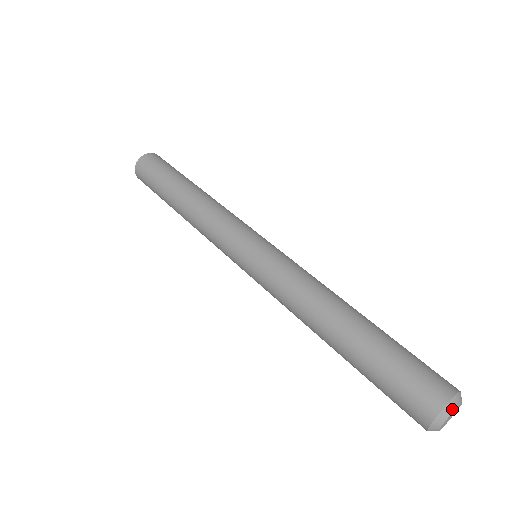
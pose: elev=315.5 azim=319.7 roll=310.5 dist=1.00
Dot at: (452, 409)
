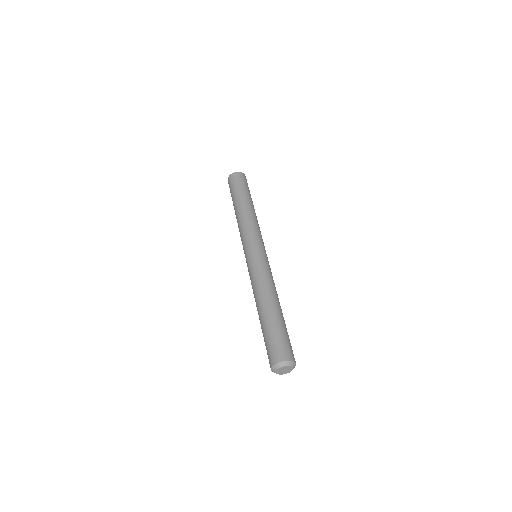
Dot at: (287, 365)
